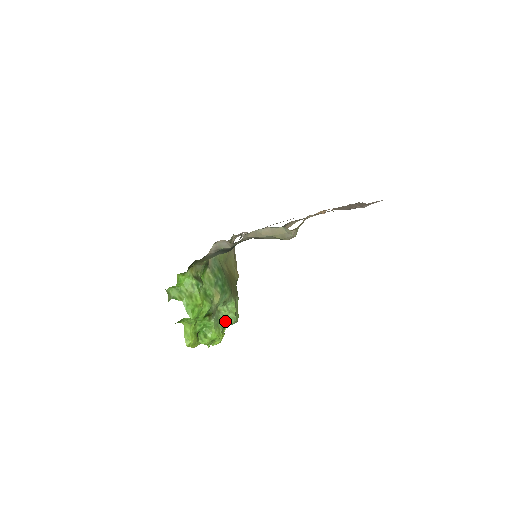
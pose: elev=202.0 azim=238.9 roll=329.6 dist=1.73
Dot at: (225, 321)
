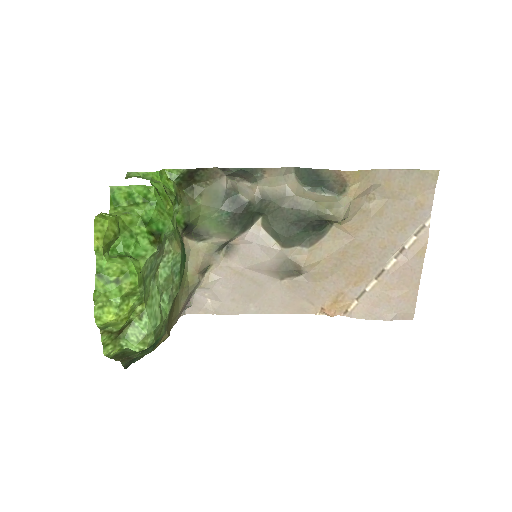
Dot at: (147, 302)
